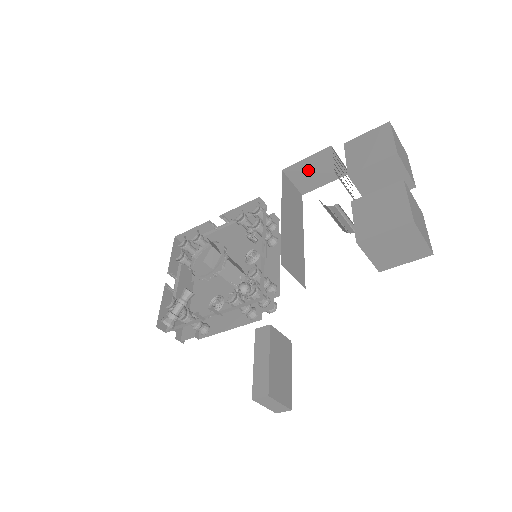
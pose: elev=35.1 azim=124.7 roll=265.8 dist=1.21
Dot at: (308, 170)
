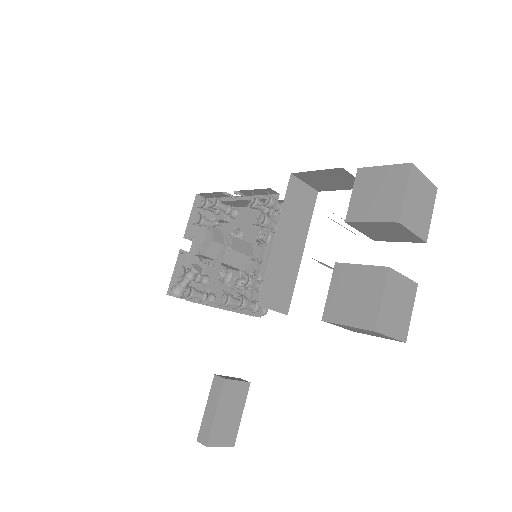
Dot at: (320, 178)
